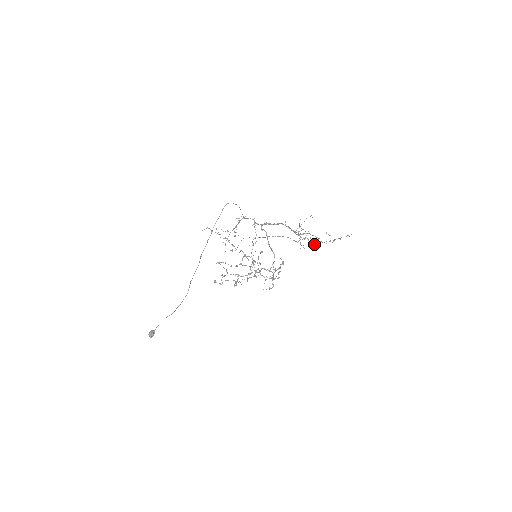
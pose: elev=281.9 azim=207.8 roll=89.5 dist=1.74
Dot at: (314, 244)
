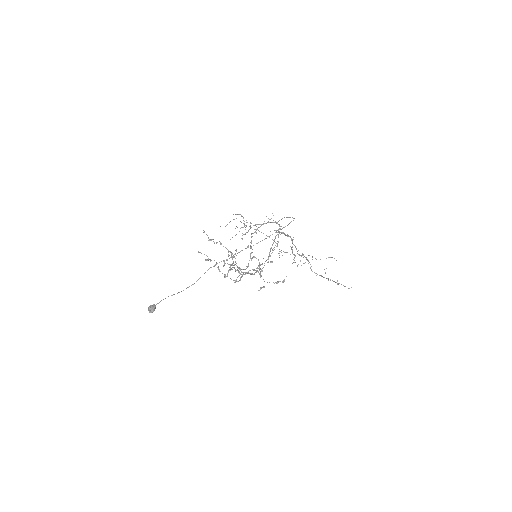
Dot at: occluded
